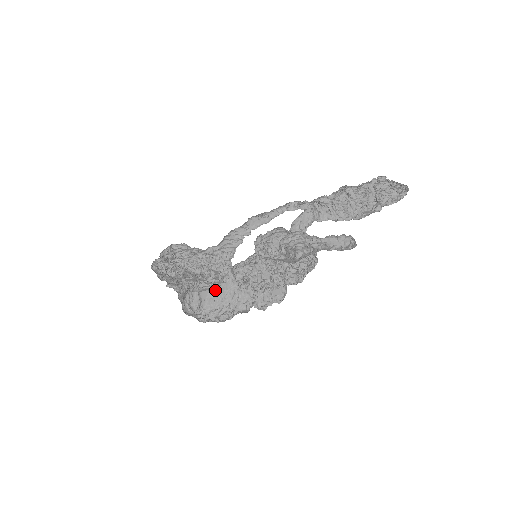
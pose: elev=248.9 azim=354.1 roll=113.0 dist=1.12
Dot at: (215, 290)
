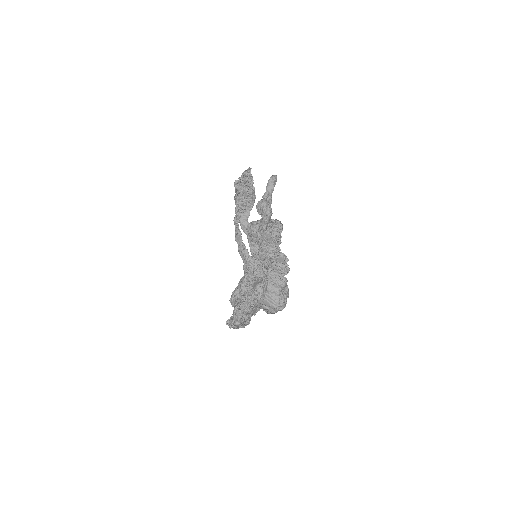
Dot at: (266, 296)
